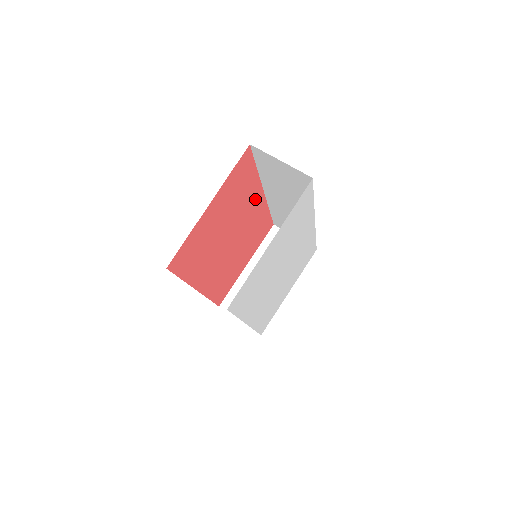
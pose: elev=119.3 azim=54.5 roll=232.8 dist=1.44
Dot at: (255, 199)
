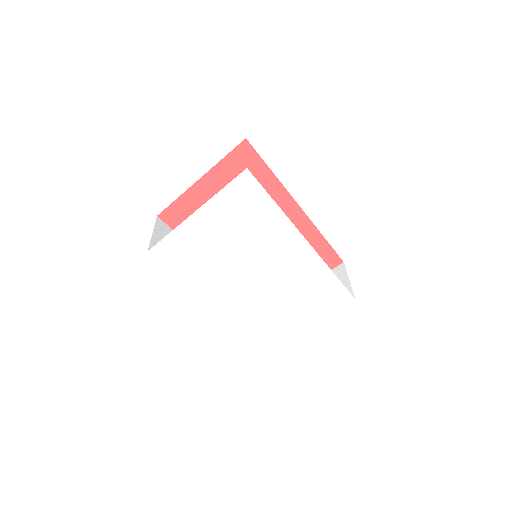
Dot at: (285, 208)
